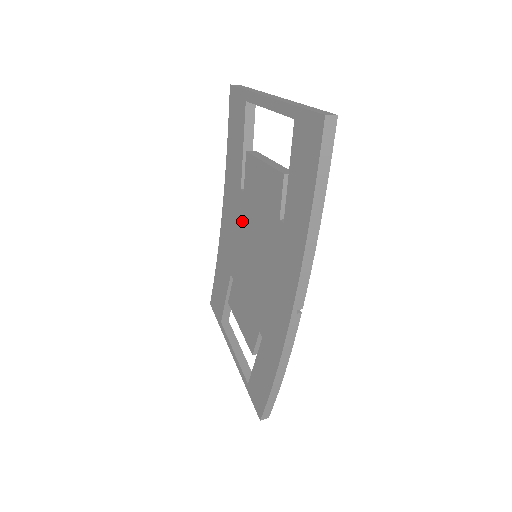
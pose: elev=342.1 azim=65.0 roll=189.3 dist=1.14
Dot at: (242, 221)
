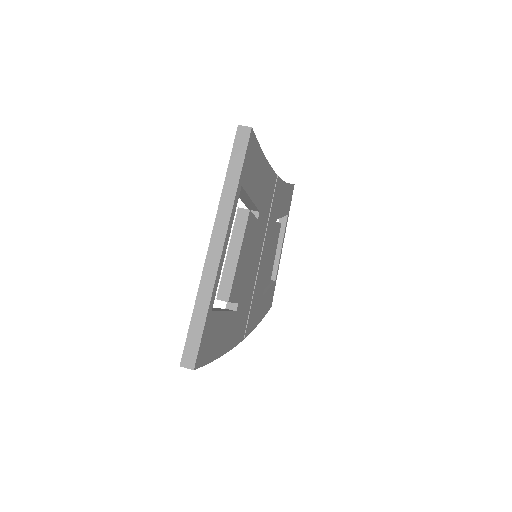
Dot at: occluded
